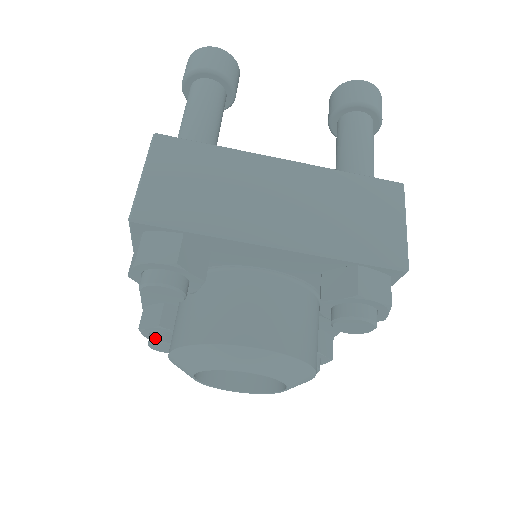
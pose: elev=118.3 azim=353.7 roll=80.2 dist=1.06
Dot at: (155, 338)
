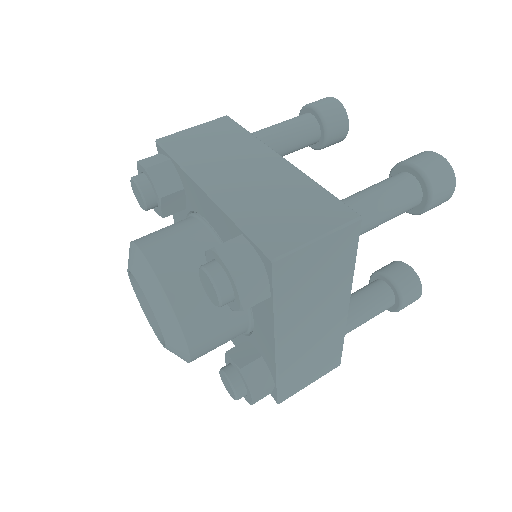
Dot at: occluded
